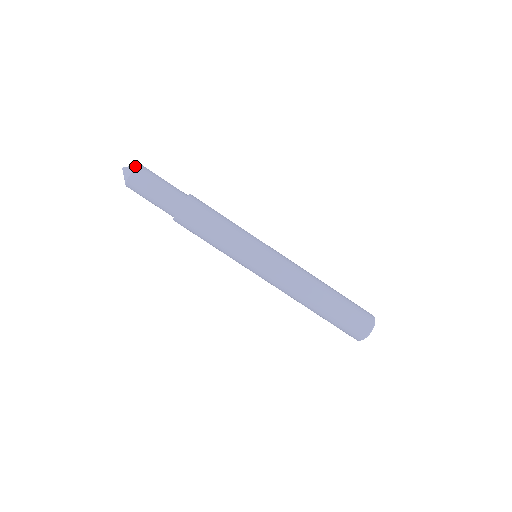
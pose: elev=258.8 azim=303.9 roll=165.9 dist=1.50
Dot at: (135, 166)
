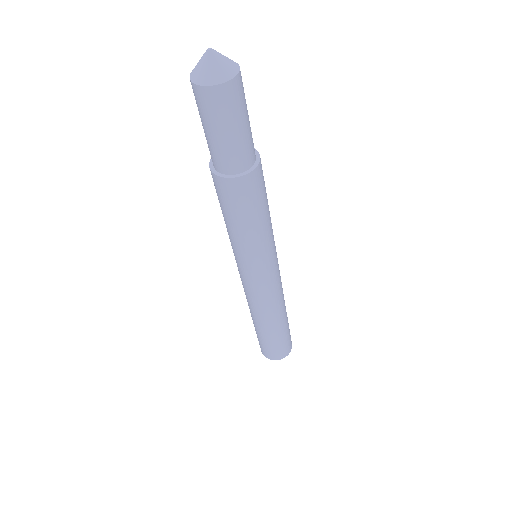
Dot at: (218, 81)
